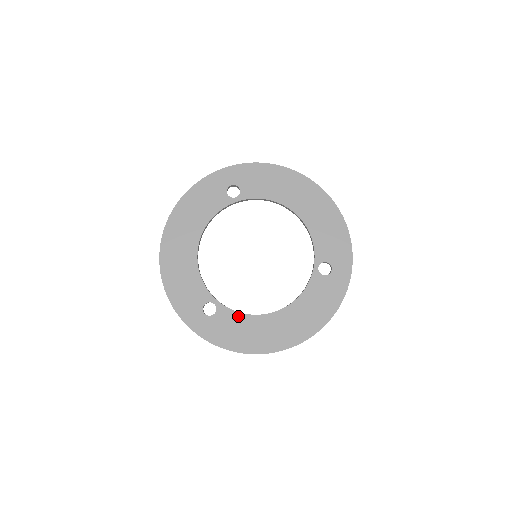
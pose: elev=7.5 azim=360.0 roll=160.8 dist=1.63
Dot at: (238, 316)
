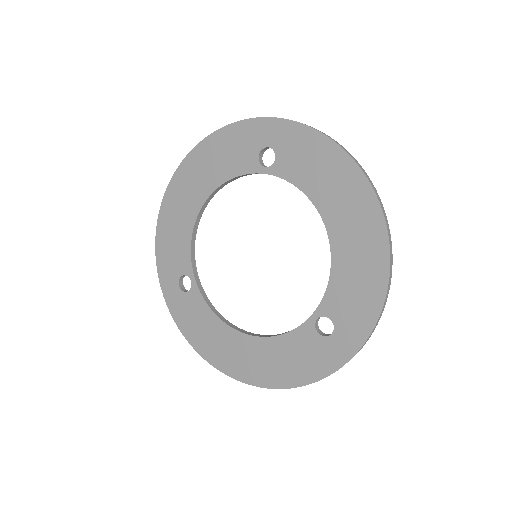
Dot at: (207, 310)
